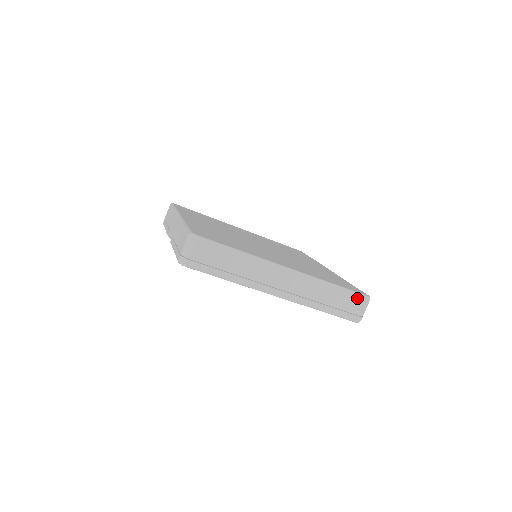
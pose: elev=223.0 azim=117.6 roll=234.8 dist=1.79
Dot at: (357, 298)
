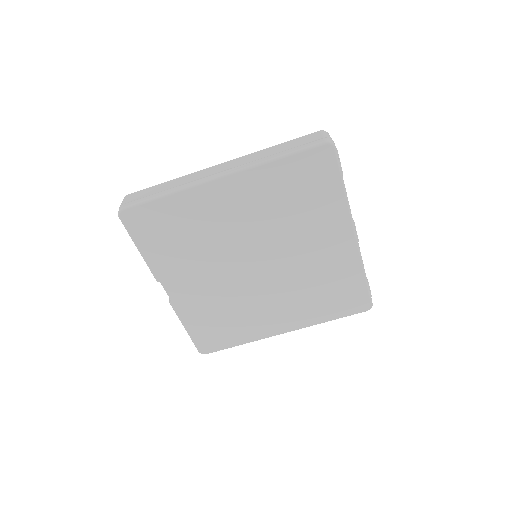
Dot at: (307, 136)
